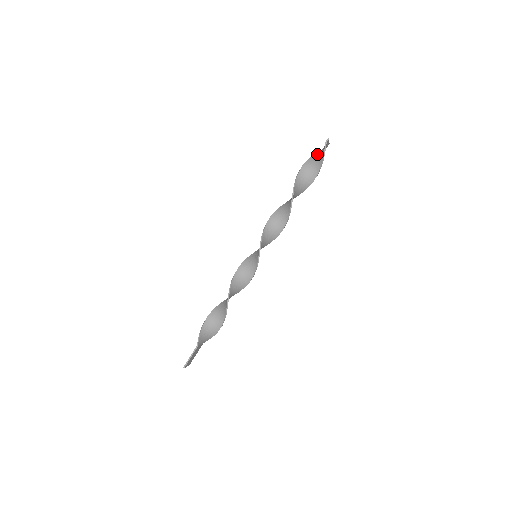
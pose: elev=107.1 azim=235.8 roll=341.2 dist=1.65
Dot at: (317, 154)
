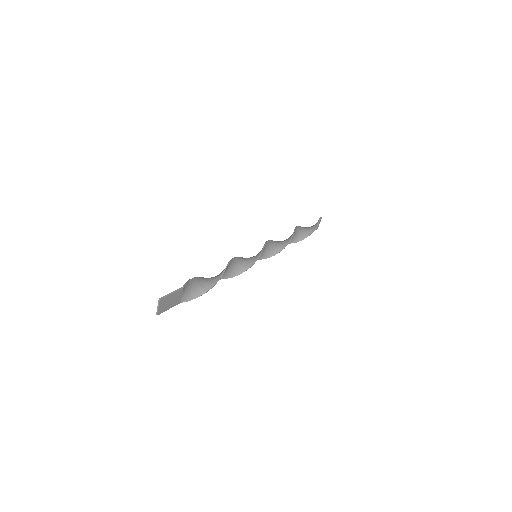
Dot at: occluded
